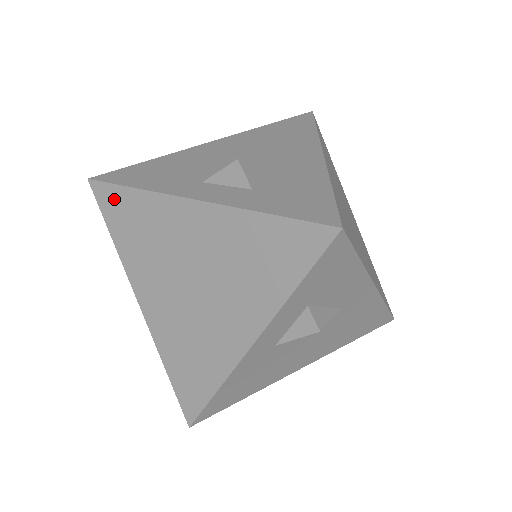
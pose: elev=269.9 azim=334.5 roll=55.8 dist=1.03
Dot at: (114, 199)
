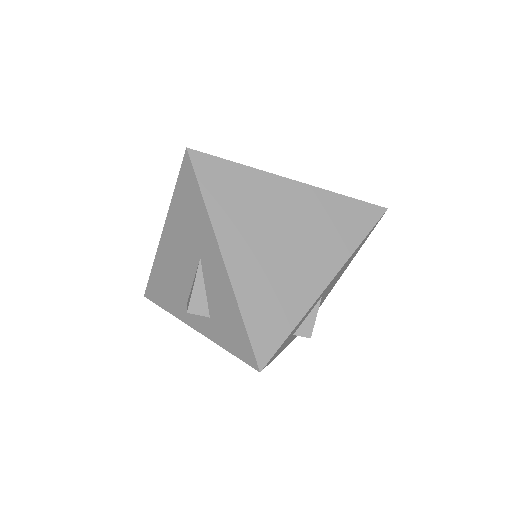
Dot at: occluded
